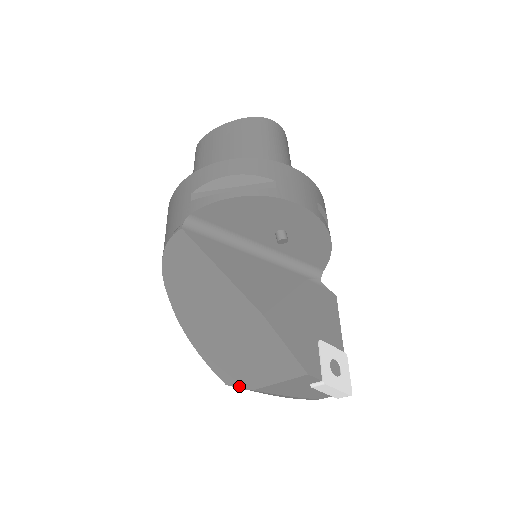
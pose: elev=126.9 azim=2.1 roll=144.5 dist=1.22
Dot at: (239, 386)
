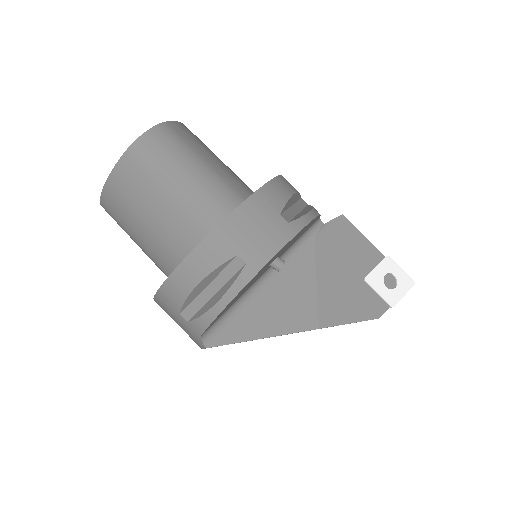
Dot at: occluded
